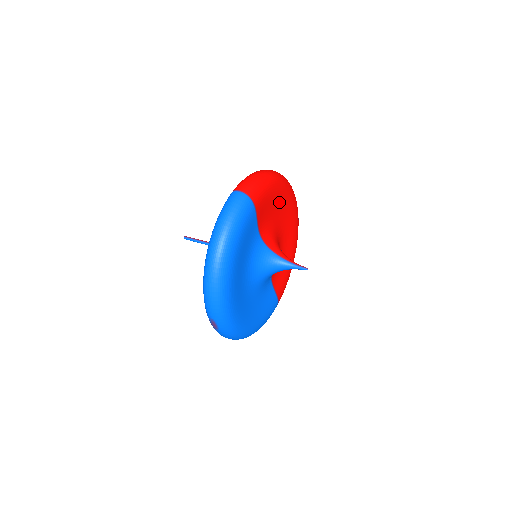
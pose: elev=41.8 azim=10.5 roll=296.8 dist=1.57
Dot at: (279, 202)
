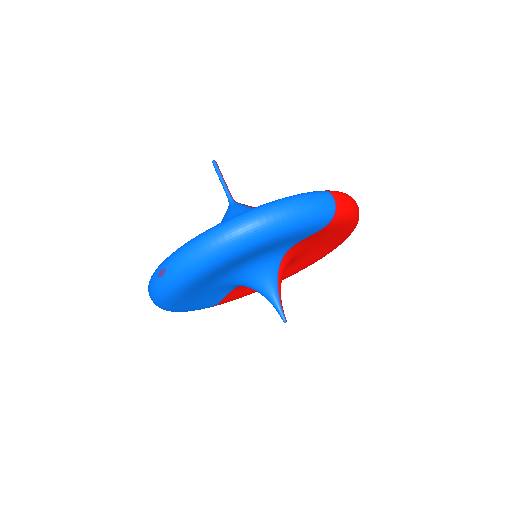
Dot at: (329, 241)
